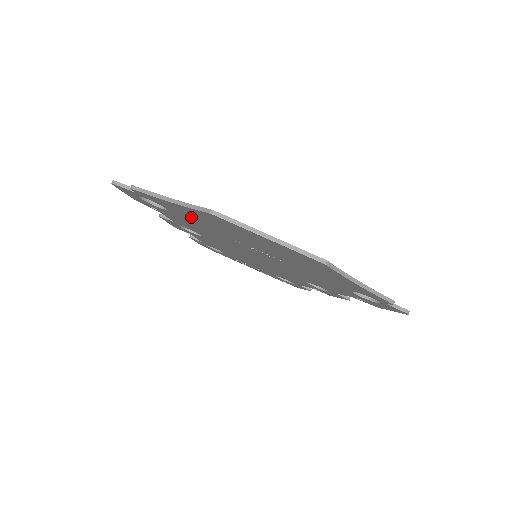
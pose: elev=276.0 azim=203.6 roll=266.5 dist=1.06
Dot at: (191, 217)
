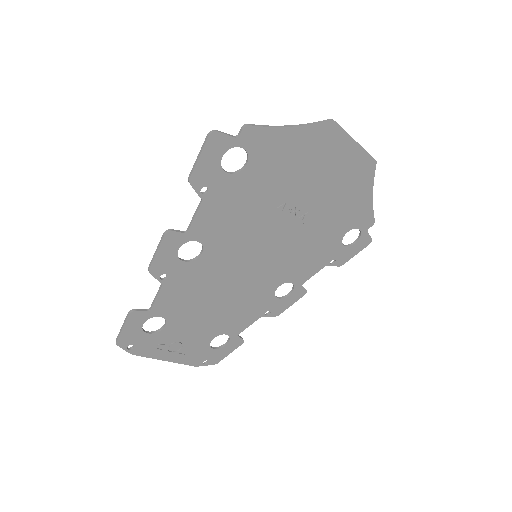
Dot at: (275, 164)
